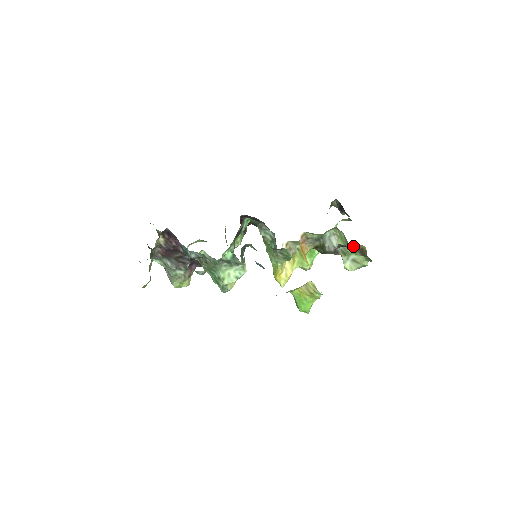
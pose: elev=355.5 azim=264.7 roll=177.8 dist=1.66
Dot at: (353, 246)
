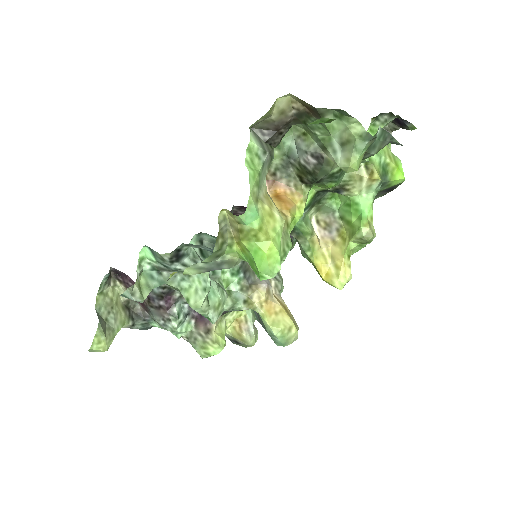
Dot at: (305, 119)
